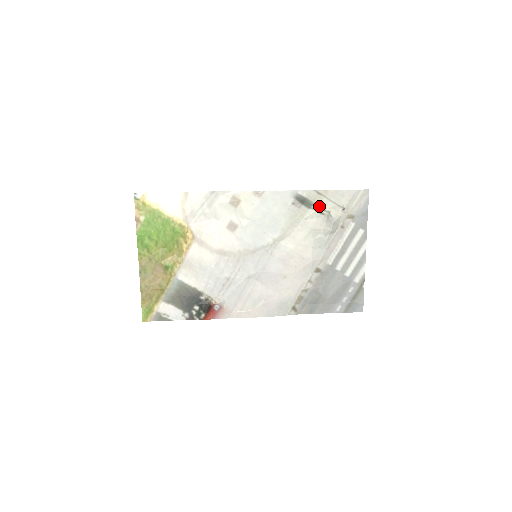
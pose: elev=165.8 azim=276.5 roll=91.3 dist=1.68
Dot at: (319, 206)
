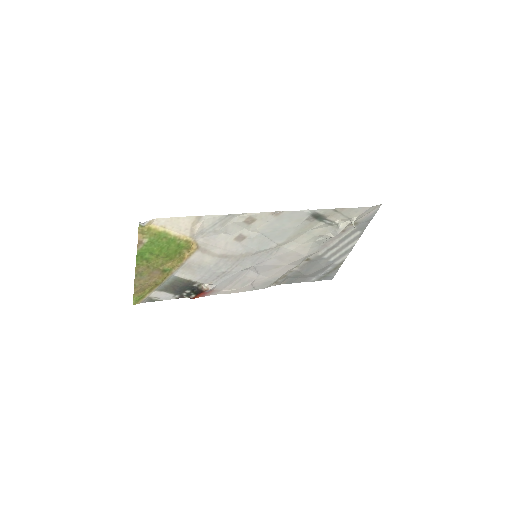
Dot at: (331, 220)
